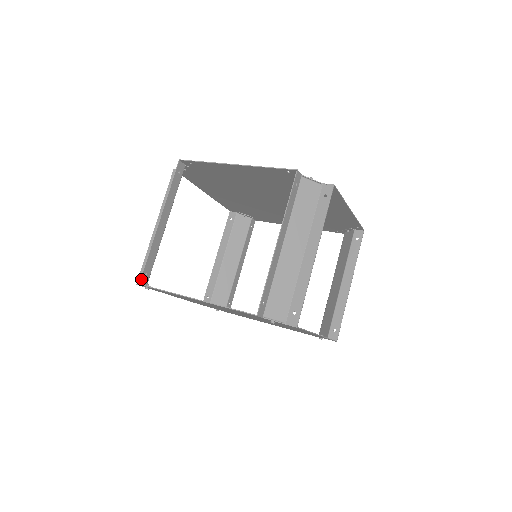
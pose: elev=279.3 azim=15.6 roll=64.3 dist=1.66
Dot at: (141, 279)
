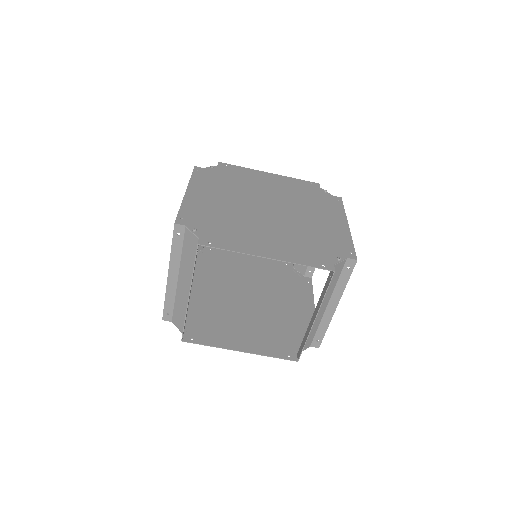
Dot at: (182, 338)
